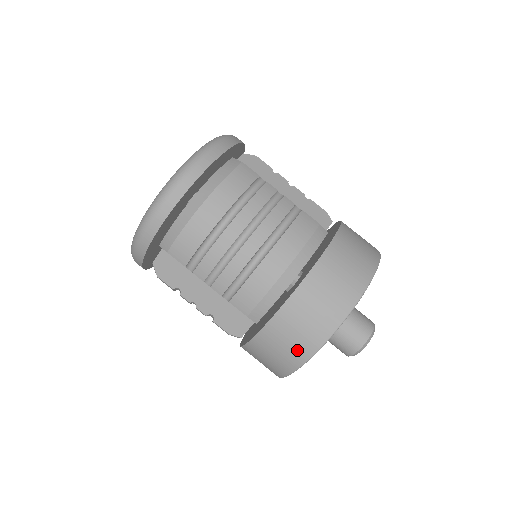
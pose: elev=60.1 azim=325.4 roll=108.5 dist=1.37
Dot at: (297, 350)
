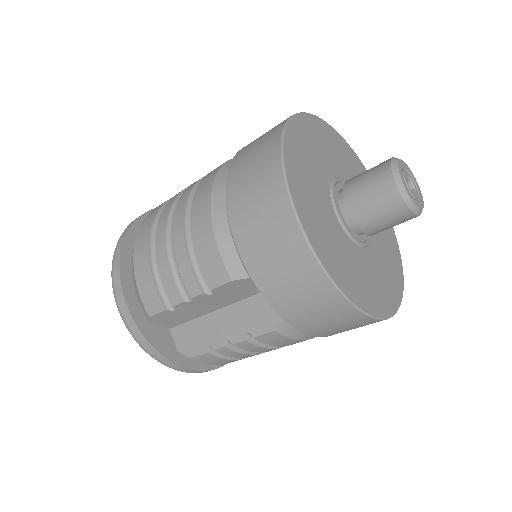
Dot at: (287, 244)
